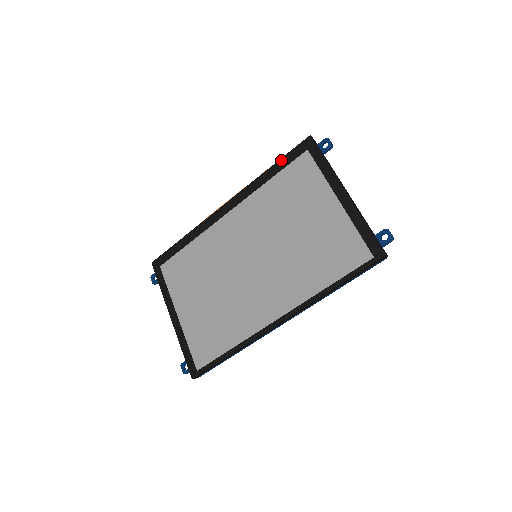
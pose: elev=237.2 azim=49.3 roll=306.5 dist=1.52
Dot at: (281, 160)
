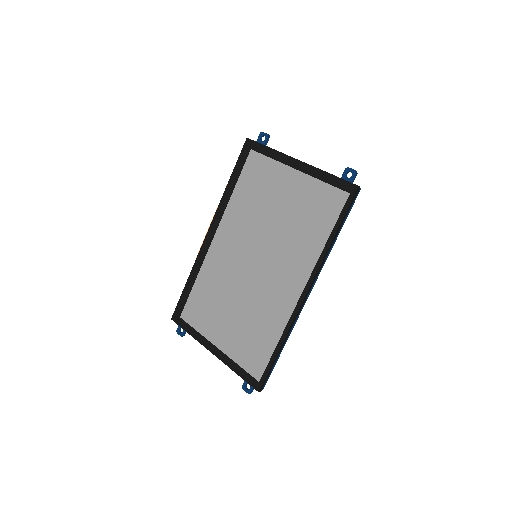
Dot at: (234, 170)
